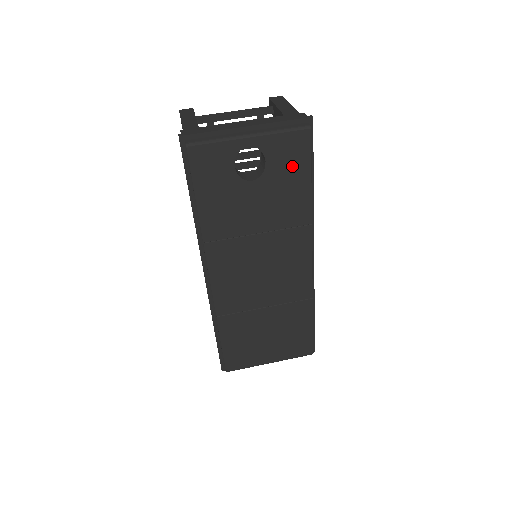
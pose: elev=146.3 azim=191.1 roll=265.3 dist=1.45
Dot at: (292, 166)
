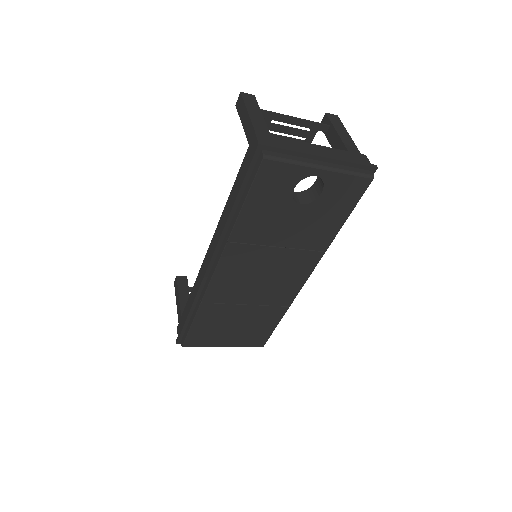
Dot at: (340, 203)
